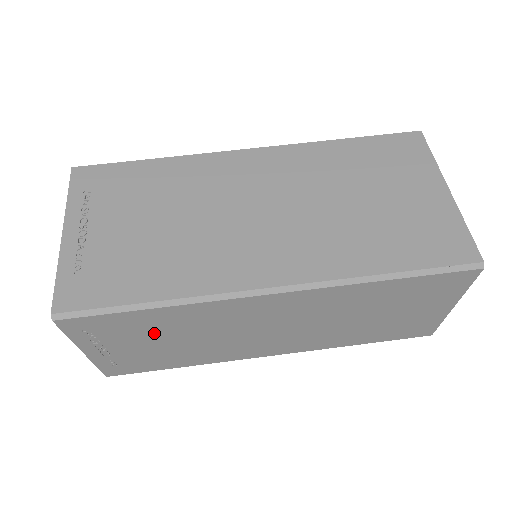
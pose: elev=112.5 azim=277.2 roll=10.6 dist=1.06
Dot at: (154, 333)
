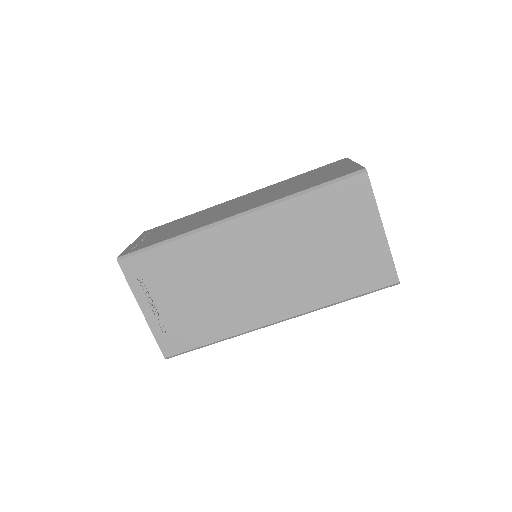
Dot at: occluded
